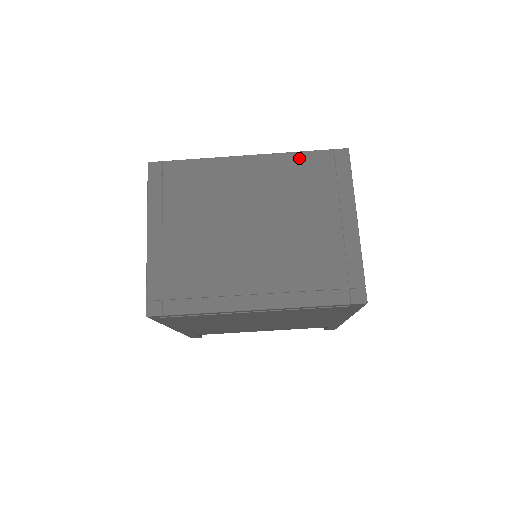
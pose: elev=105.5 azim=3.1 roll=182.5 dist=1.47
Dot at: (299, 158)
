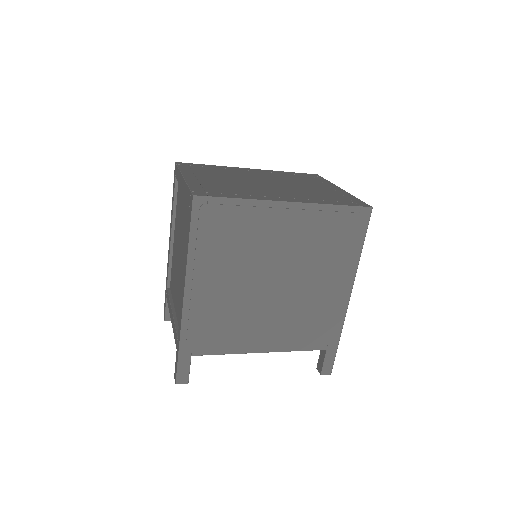
Dot at: (287, 173)
